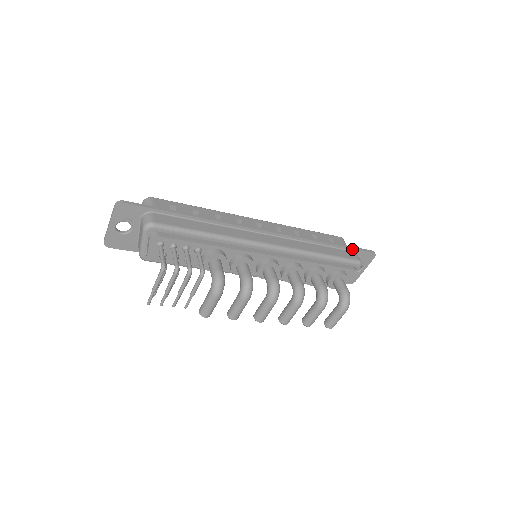
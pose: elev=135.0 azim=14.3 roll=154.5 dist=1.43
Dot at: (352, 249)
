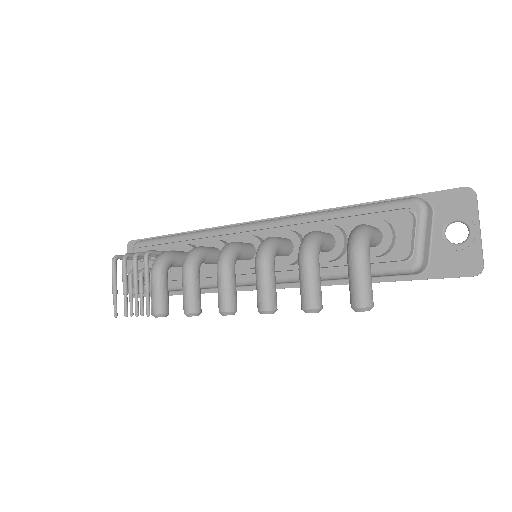
Dot at: occluded
